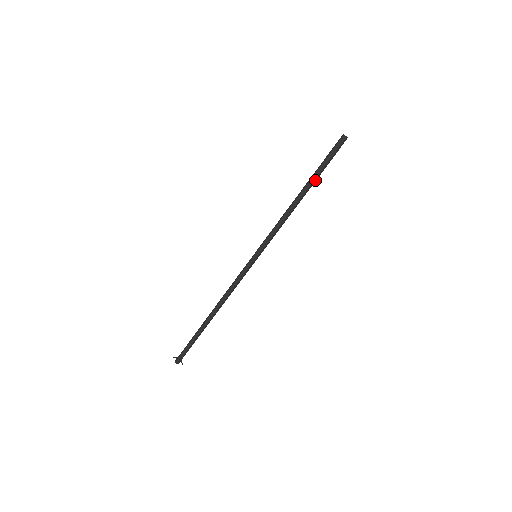
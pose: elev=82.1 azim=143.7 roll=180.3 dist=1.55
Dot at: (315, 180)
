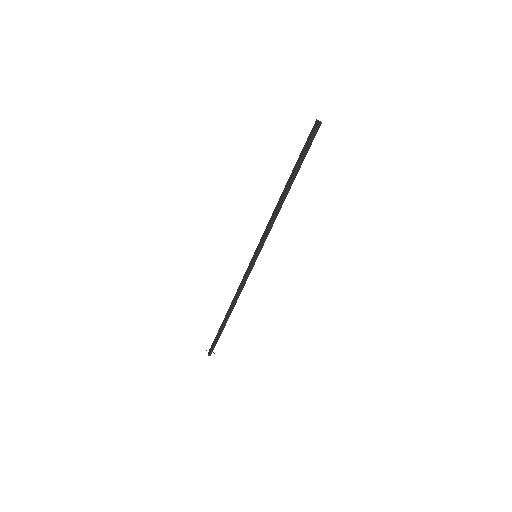
Dot at: occluded
